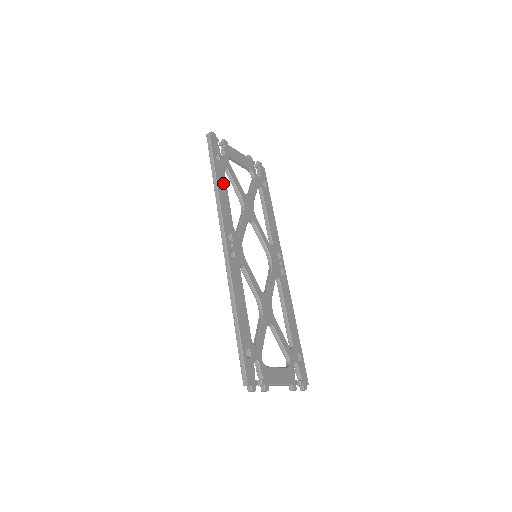
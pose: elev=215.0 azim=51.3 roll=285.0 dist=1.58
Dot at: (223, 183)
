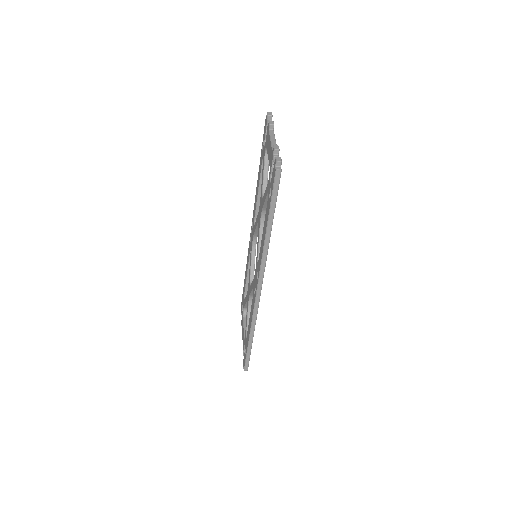
Dot at: occluded
